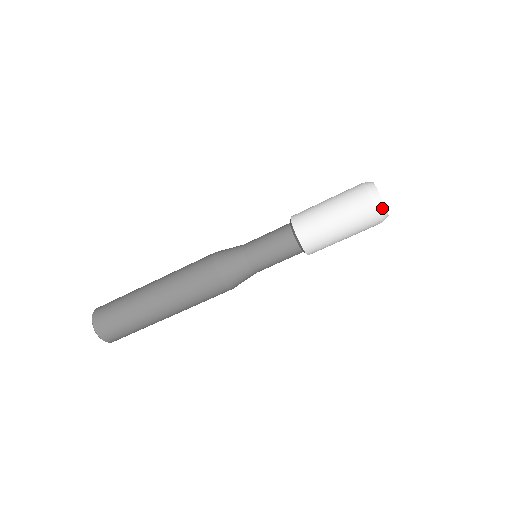
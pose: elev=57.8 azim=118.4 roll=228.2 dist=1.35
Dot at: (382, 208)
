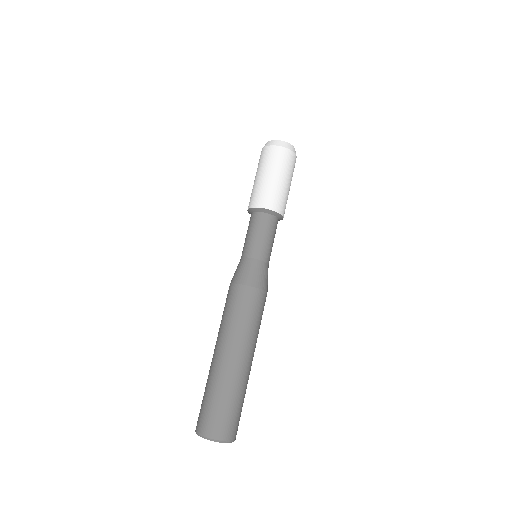
Dot at: (280, 143)
